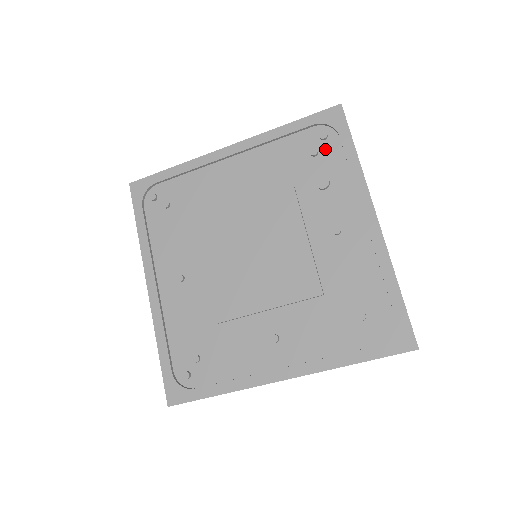
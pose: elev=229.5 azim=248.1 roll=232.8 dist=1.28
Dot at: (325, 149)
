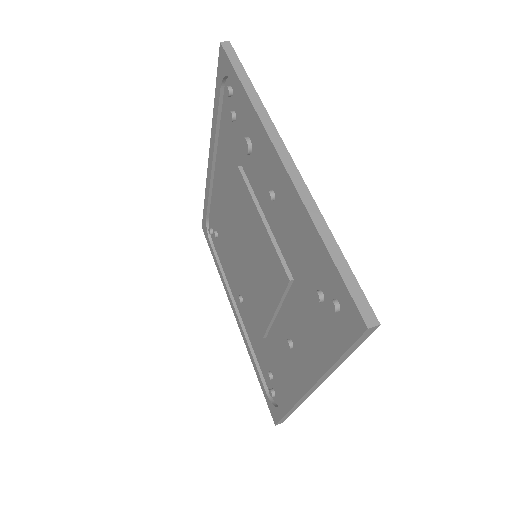
Dot at: (236, 105)
